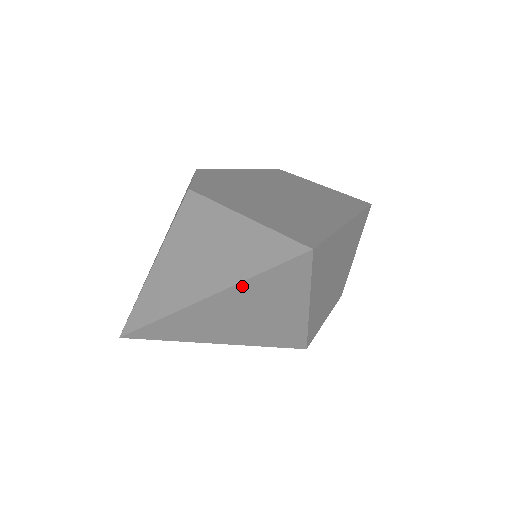
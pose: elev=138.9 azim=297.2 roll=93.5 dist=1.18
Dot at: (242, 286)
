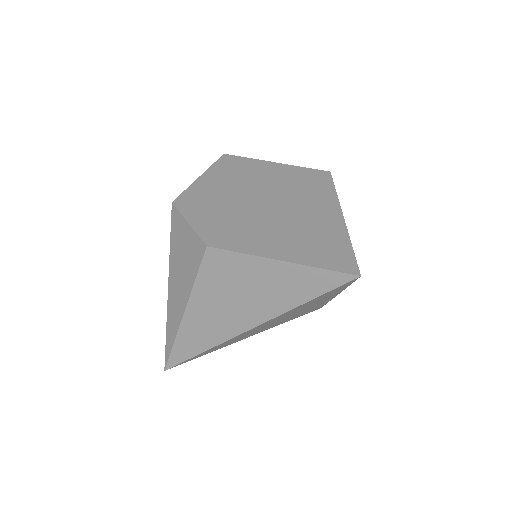
Dot at: (293, 309)
